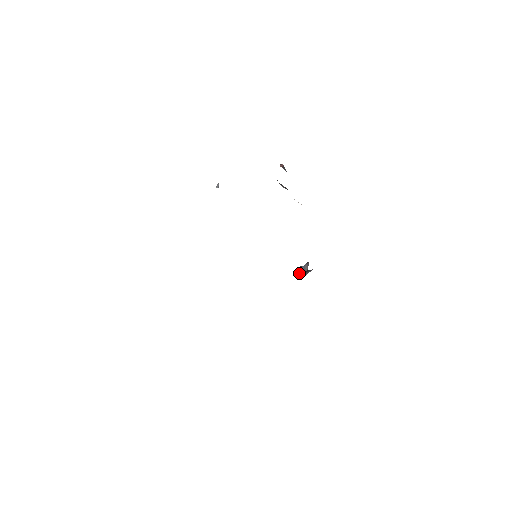
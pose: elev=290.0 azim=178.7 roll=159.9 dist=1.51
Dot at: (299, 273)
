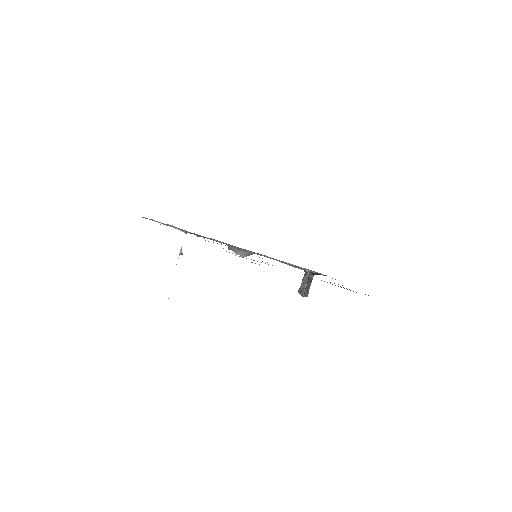
Dot at: (301, 292)
